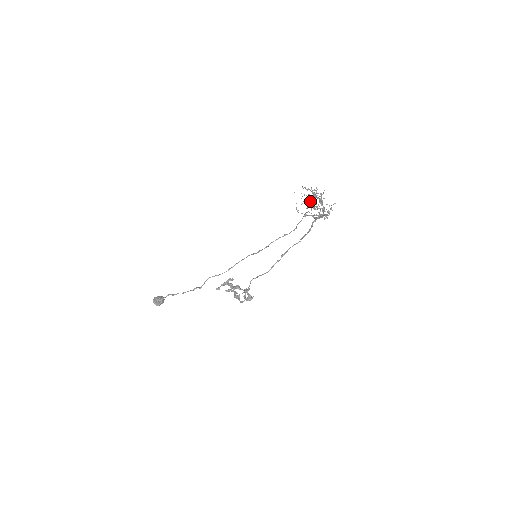
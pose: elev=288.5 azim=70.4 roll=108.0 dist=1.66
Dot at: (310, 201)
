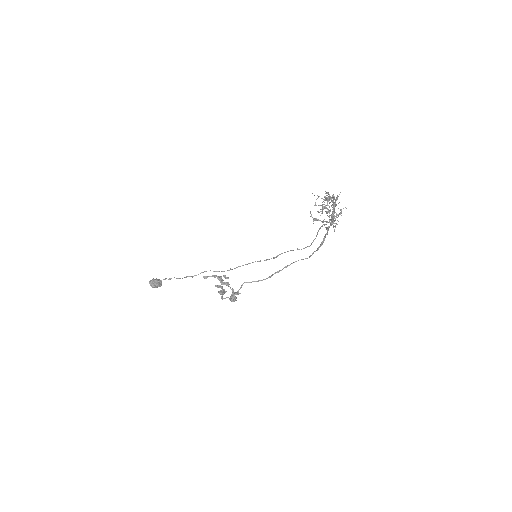
Dot at: occluded
